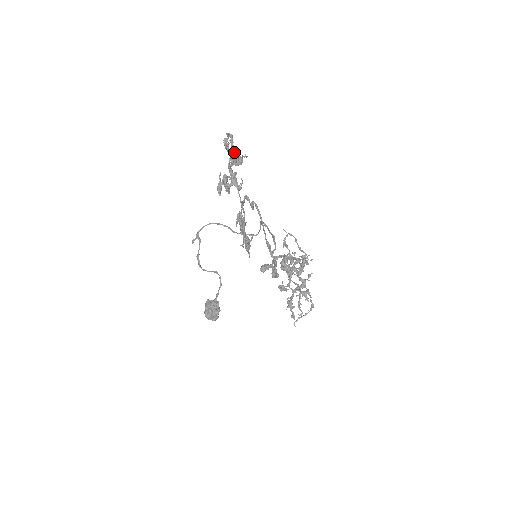
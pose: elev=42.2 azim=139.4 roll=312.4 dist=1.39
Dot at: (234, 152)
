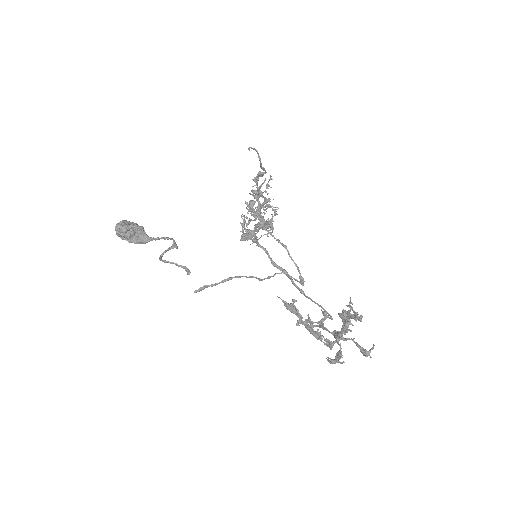
Dot at: (348, 316)
